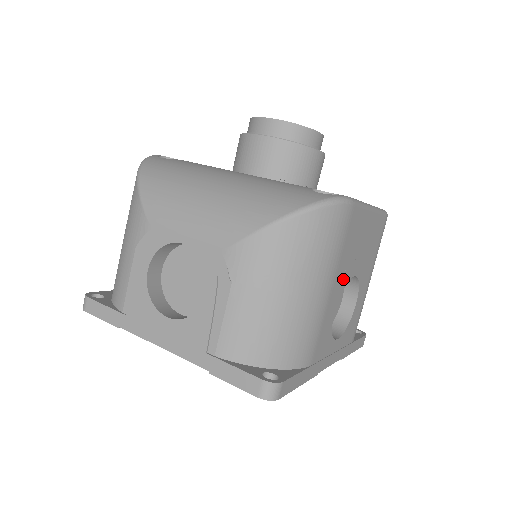
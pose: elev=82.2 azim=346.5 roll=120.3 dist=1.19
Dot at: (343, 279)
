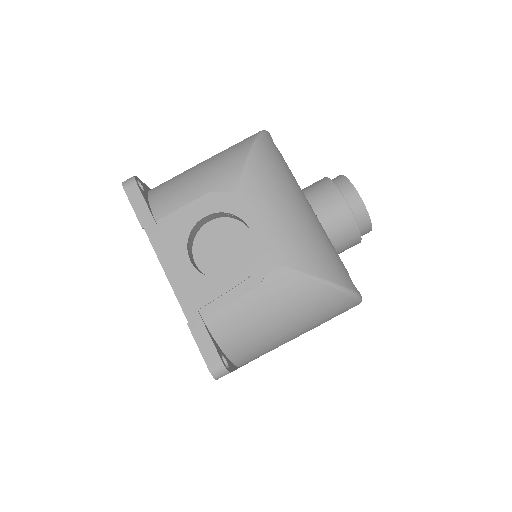
Dot at: occluded
